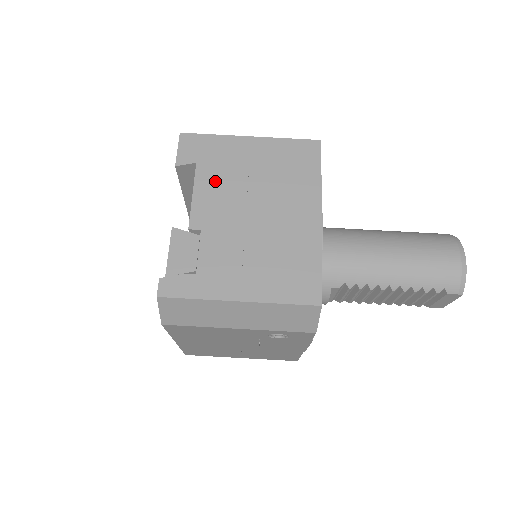
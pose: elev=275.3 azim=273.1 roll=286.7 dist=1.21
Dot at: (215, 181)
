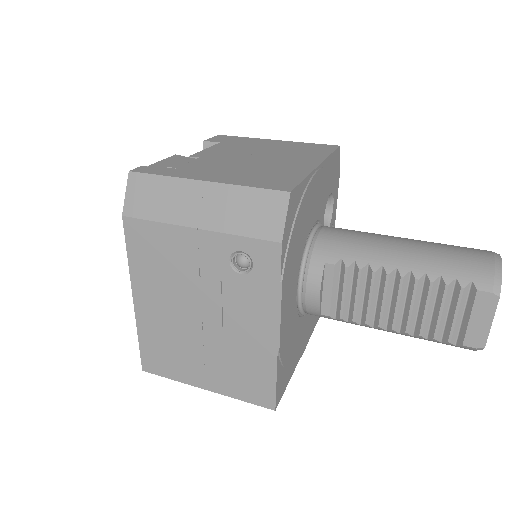
Dot at: (231, 147)
